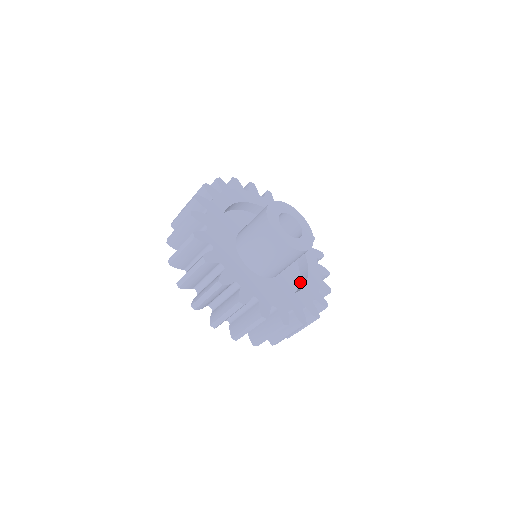
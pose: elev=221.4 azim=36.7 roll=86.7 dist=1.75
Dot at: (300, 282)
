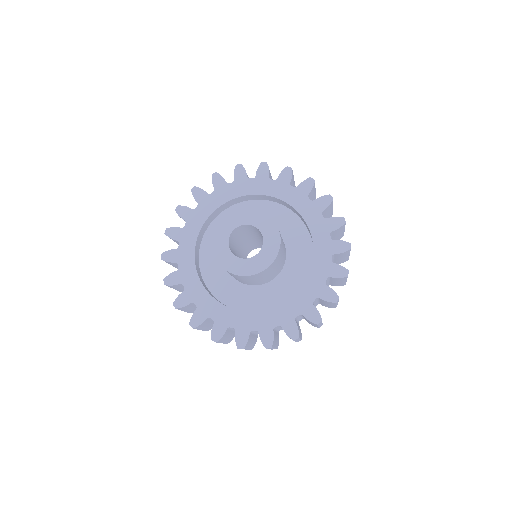
Dot at: occluded
